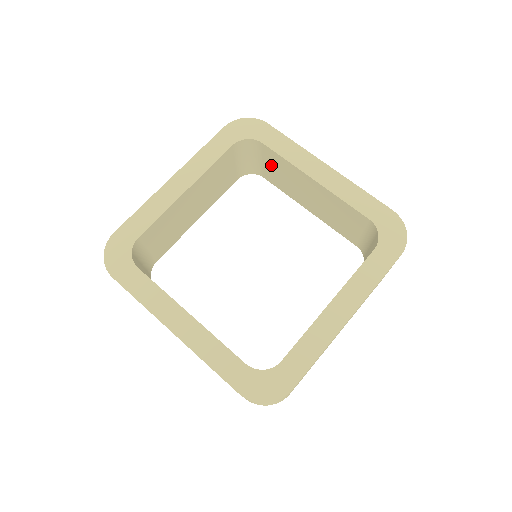
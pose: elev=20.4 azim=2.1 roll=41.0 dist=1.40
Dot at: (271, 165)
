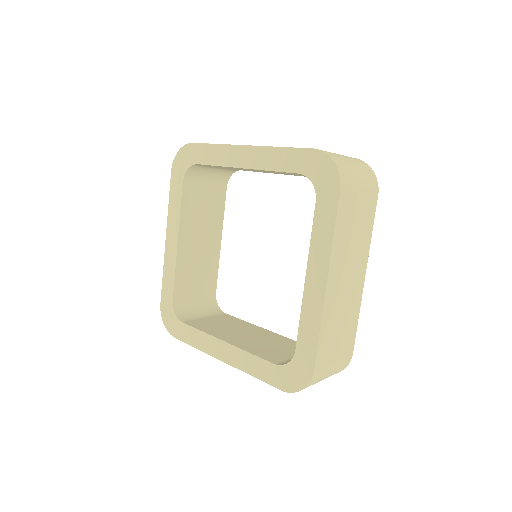
Dot at: occluded
